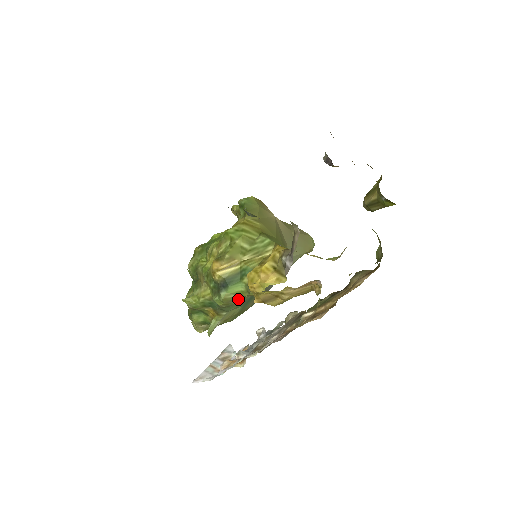
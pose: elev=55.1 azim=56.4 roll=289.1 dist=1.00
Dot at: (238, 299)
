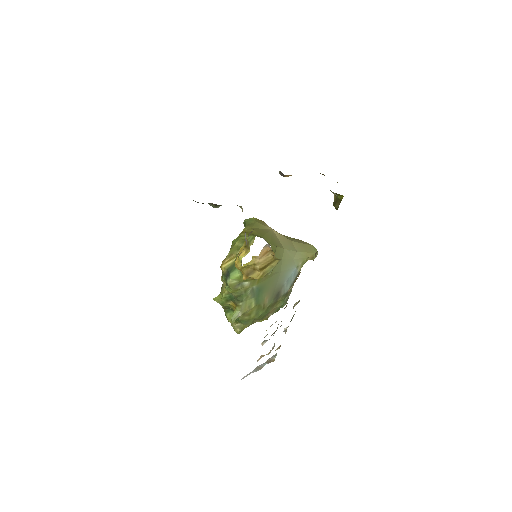
Dot at: (240, 284)
